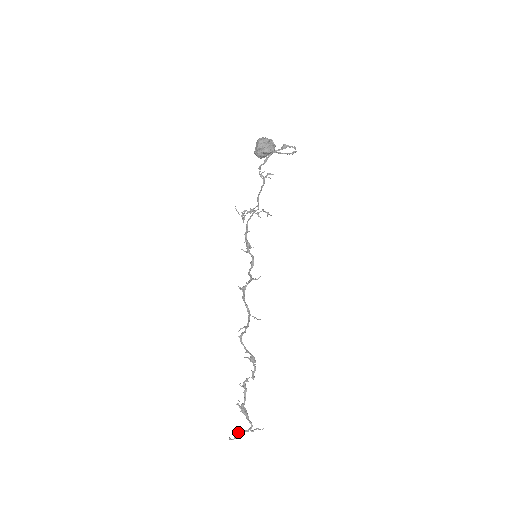
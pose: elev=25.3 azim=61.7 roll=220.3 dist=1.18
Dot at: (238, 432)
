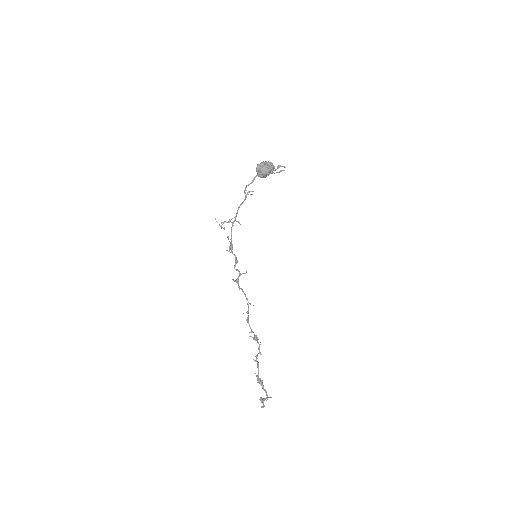
Dot at: (260, 400)
